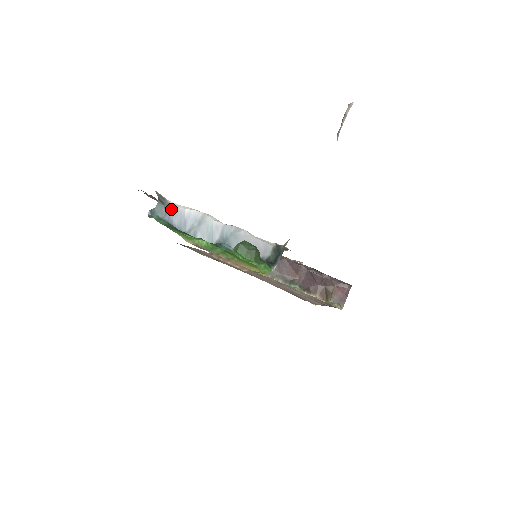
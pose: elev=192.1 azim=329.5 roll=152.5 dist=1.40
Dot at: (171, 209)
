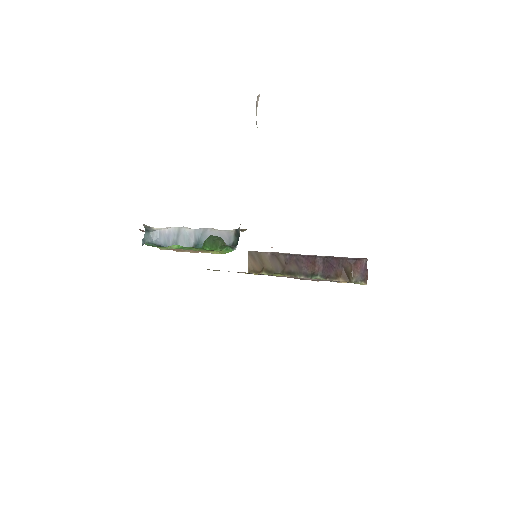
Dot at: (156, 233)
